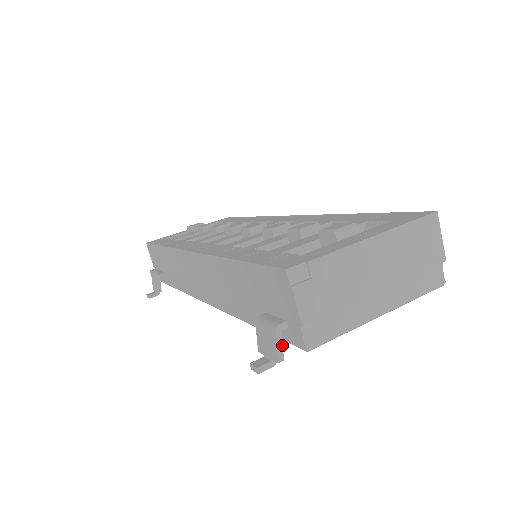
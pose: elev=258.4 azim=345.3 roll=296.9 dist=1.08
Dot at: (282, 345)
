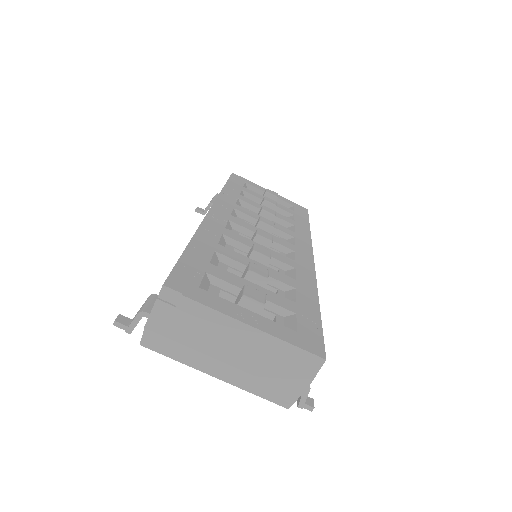
Dot at: (136, 325)
